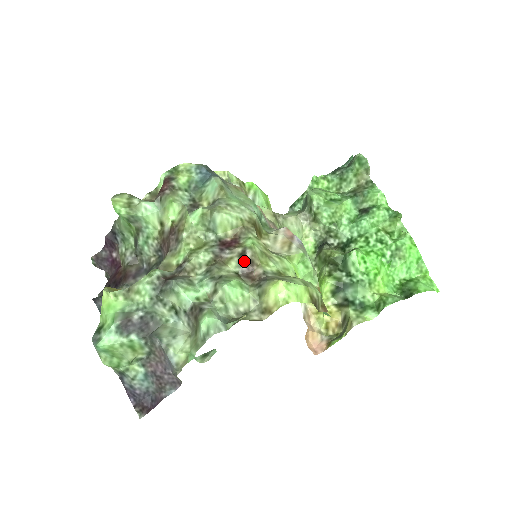
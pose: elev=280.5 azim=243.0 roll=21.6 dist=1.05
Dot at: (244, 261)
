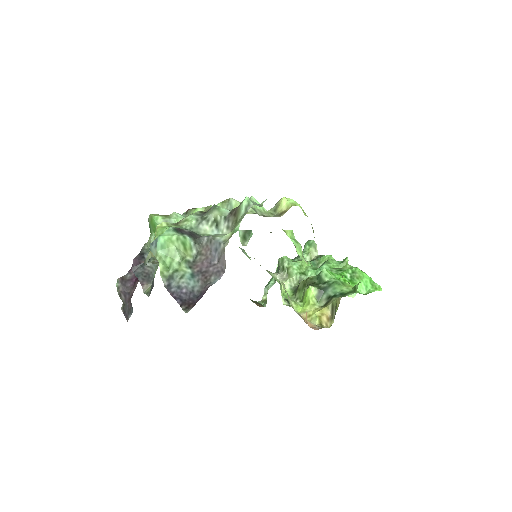
Dot at: occluded
